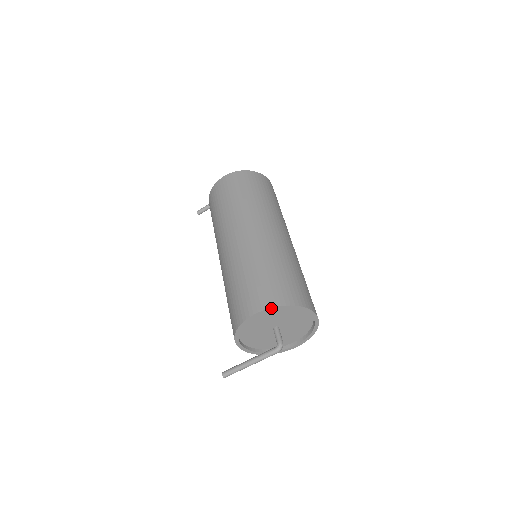
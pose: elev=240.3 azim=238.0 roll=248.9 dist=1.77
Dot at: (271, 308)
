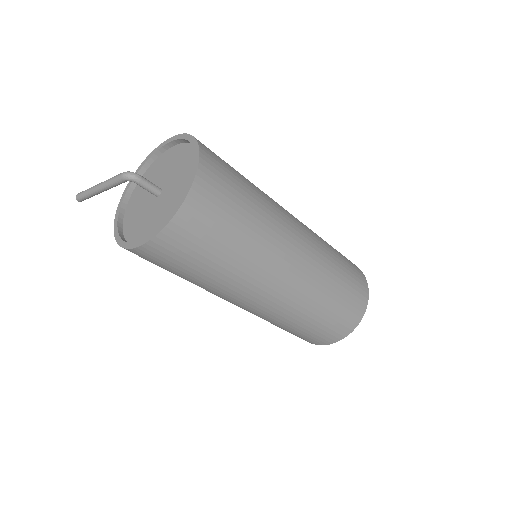
Dot at: occluded
